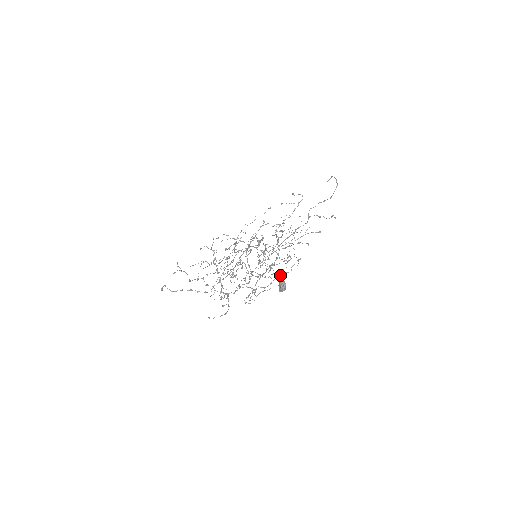
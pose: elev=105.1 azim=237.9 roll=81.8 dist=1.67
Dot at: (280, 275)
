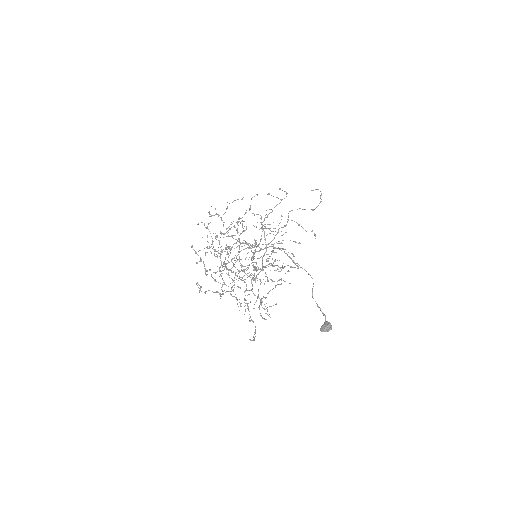
Dot at: (325, 315)
